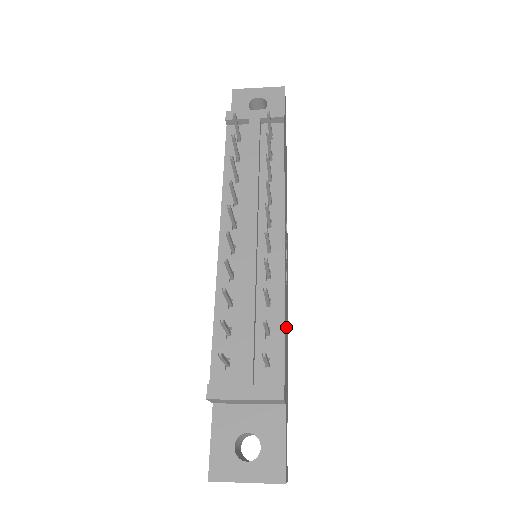
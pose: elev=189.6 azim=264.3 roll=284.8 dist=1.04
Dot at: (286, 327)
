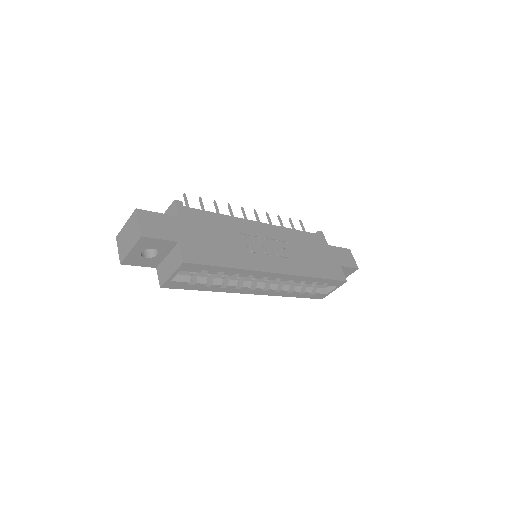
Dot at: (229, 241)
